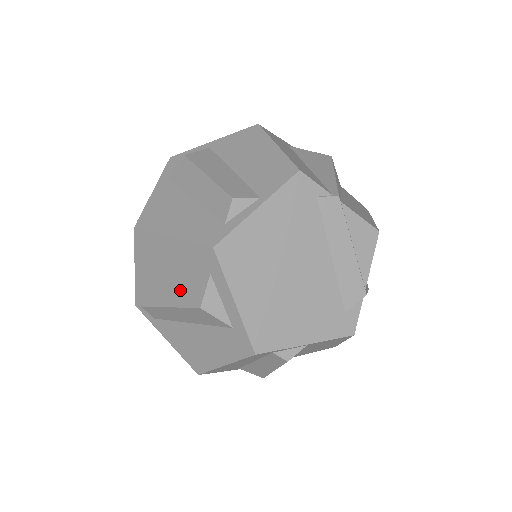
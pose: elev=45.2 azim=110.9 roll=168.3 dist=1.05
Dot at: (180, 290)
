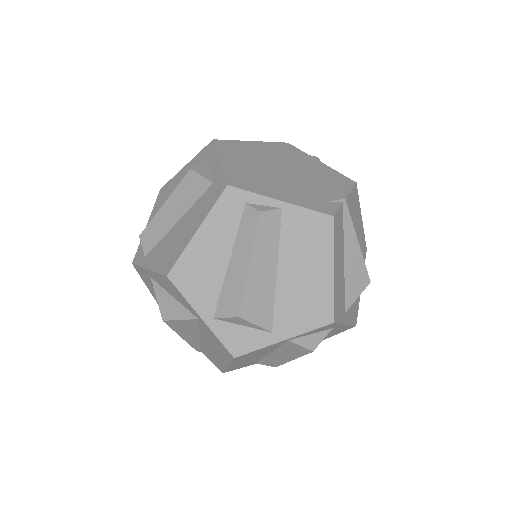
Dot at: occluded
